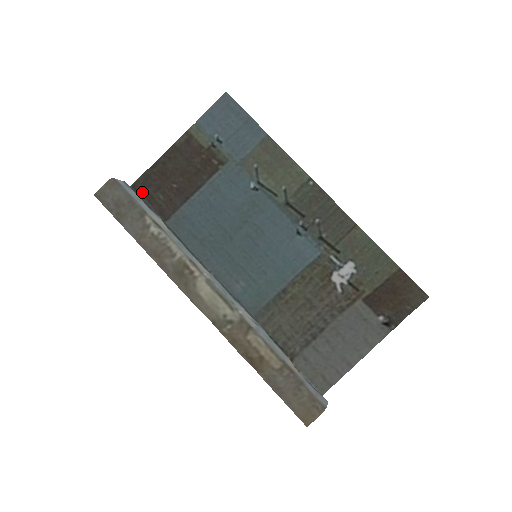
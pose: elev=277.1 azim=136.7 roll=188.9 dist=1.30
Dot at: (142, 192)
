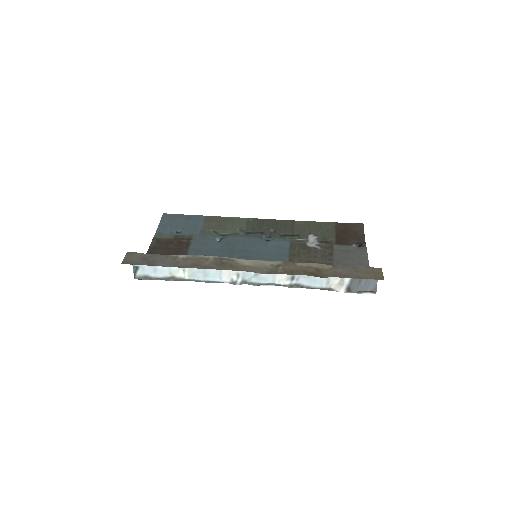
Dot at: (147, 278)
